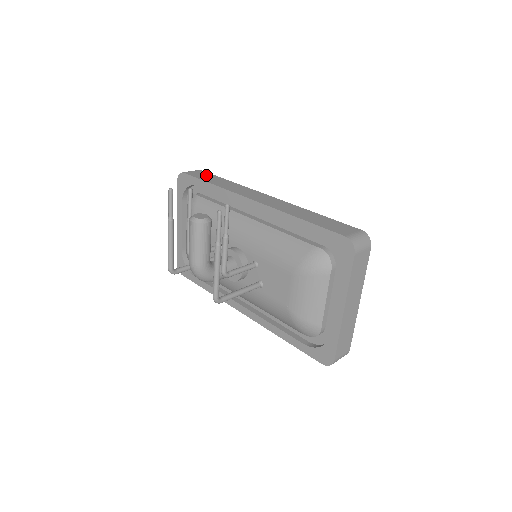
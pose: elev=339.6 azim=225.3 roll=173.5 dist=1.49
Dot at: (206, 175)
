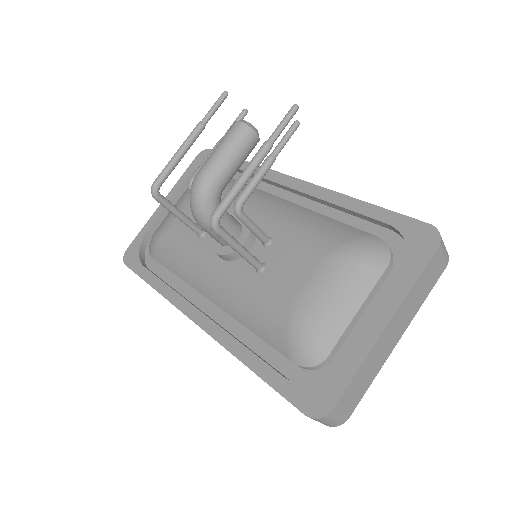
Dot at: occluded
